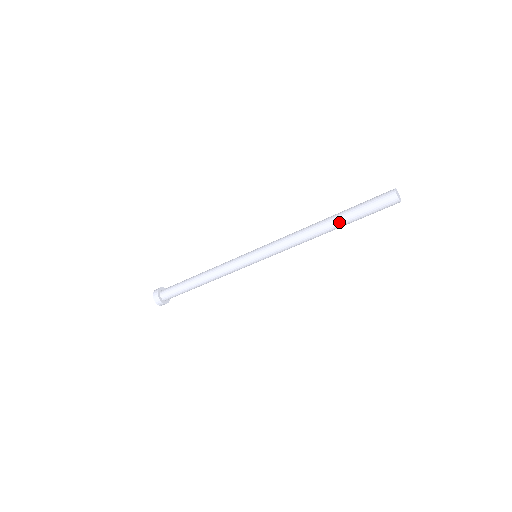
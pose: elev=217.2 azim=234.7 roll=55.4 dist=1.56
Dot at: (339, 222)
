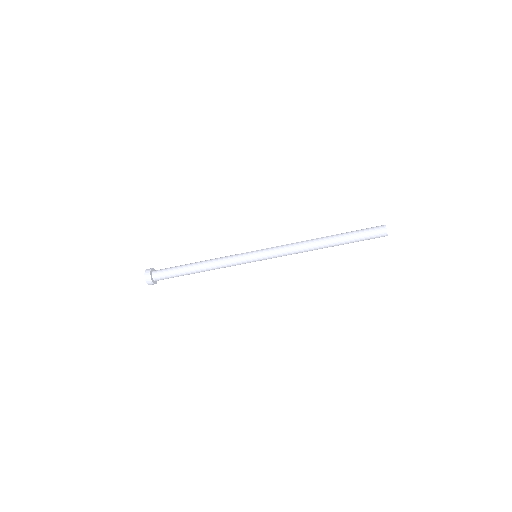
Dot at: (336, 239)
